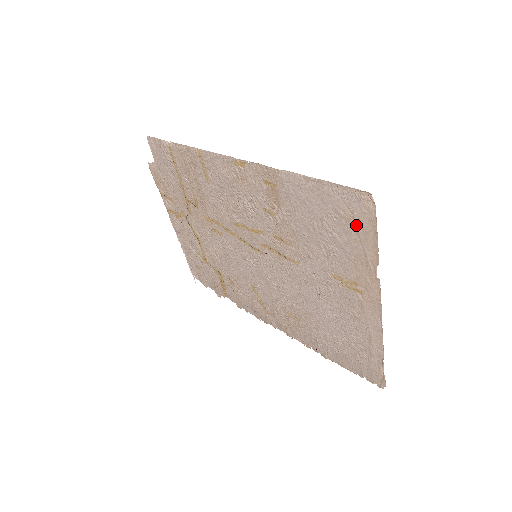
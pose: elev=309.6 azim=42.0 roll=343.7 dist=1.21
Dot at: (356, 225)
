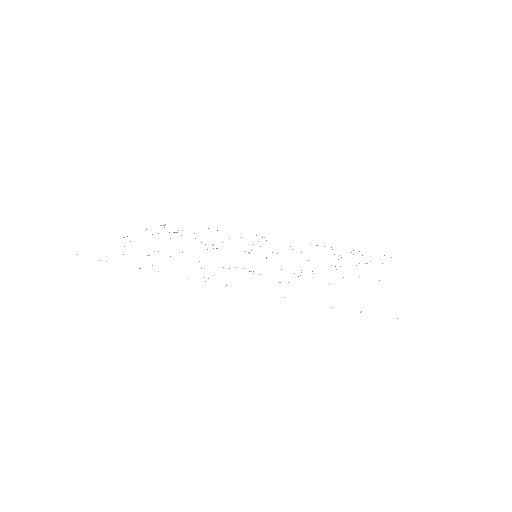
Dot at: occluded
